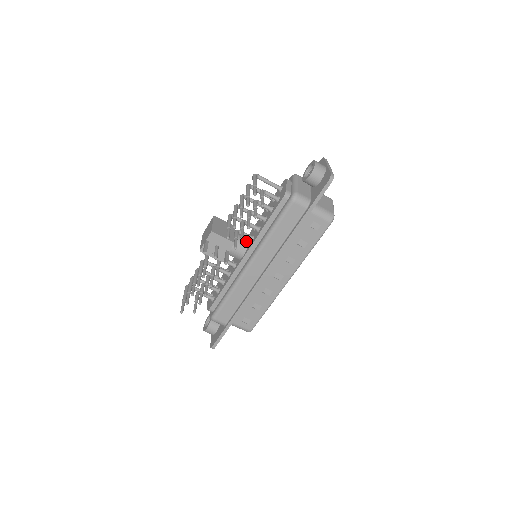
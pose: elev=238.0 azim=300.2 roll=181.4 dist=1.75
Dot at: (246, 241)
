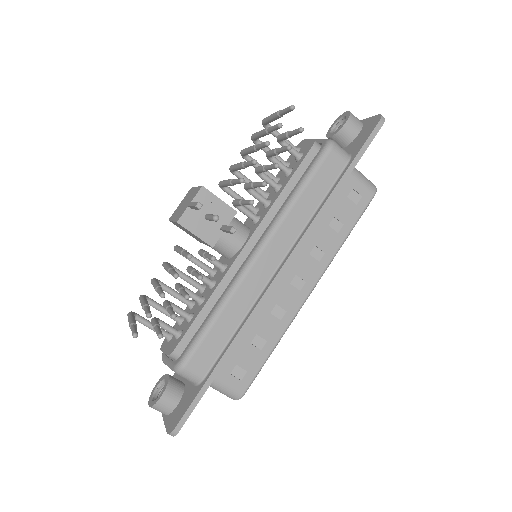
Dot at: (245, 225)
